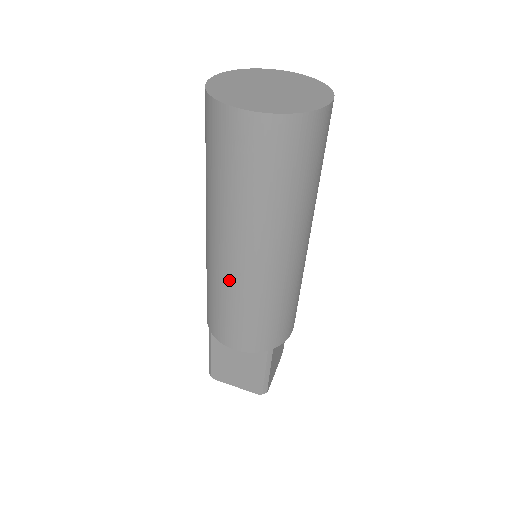
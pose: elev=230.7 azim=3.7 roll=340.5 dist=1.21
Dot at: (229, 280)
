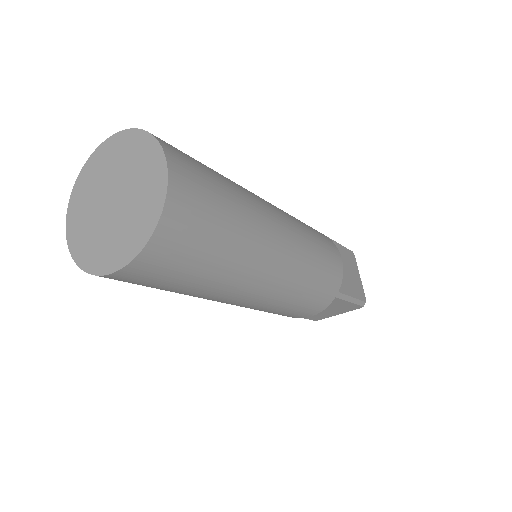
Dot at: occluded
